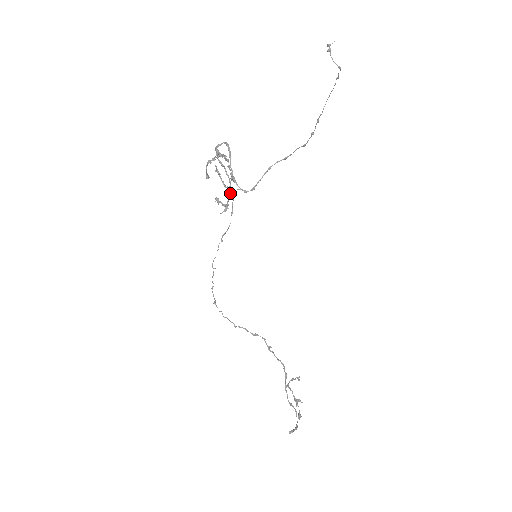
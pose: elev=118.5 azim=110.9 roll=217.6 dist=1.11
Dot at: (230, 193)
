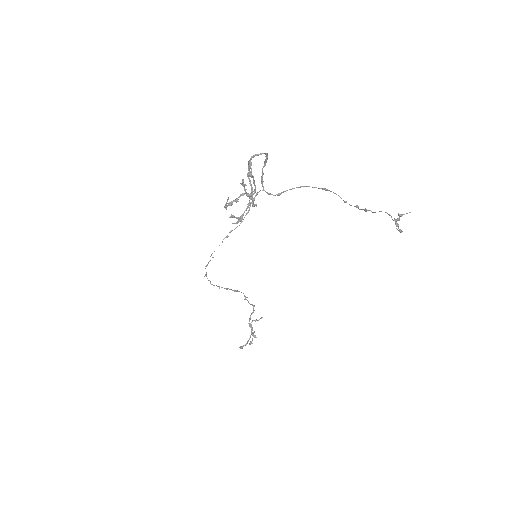
Dot at: (250, 203)
